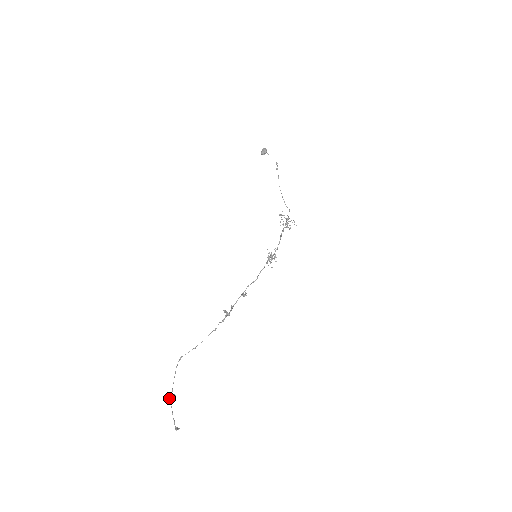
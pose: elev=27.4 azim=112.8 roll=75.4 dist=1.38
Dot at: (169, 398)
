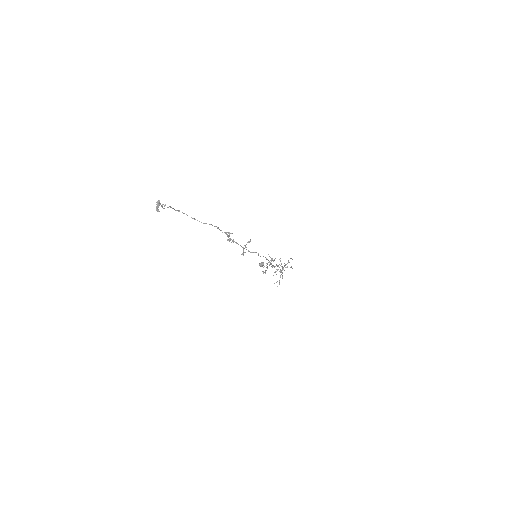
Dot at: occluded
